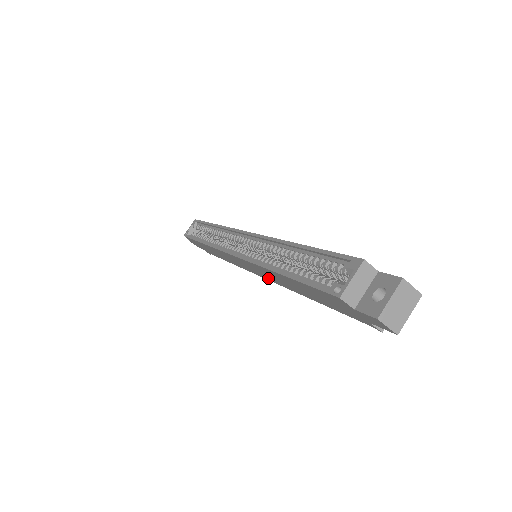
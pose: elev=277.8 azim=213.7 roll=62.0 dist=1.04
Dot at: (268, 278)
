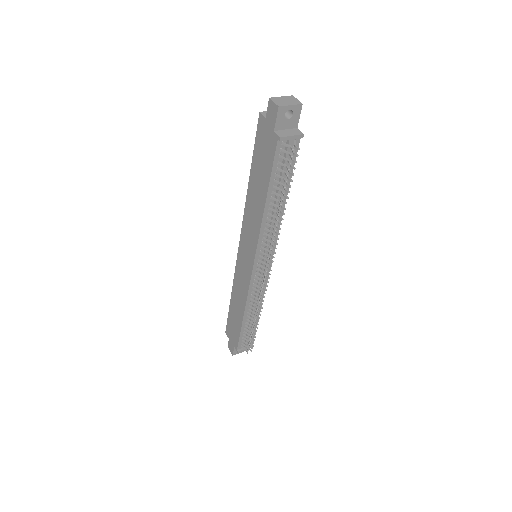
Dot at: (253, 246)
